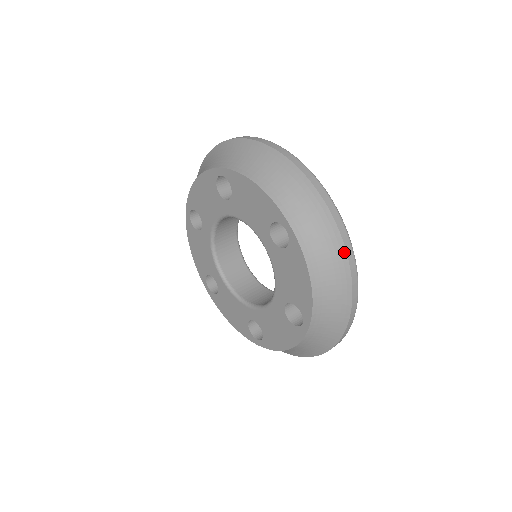
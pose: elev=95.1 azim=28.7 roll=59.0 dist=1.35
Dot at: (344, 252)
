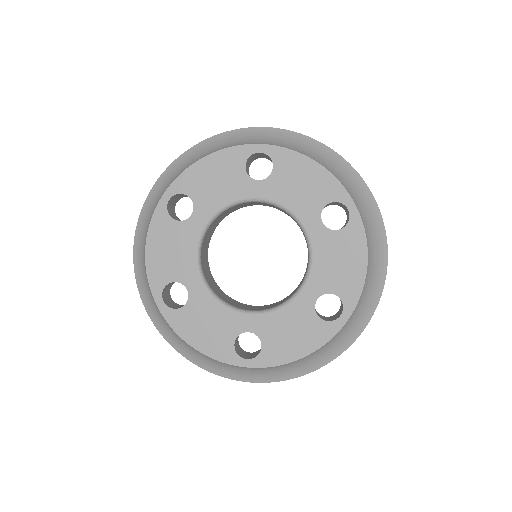
Dot at: (307, 137)
